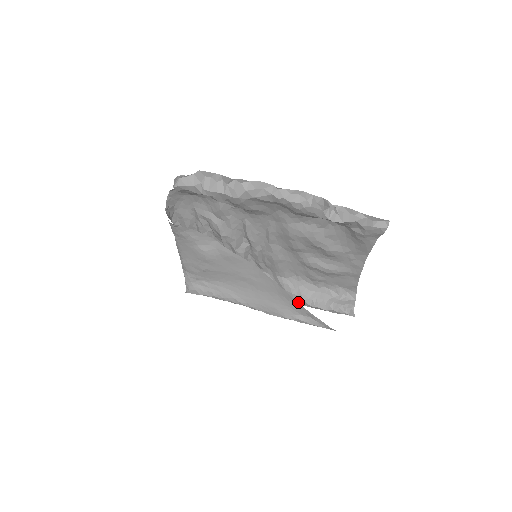
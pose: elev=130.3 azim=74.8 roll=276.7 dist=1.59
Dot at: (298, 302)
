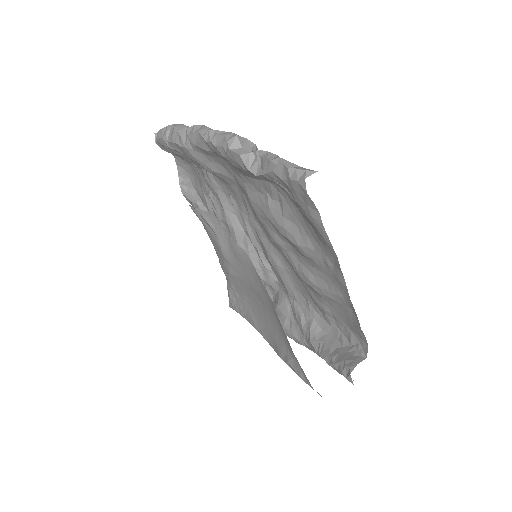
Dot at: (310, 345)
